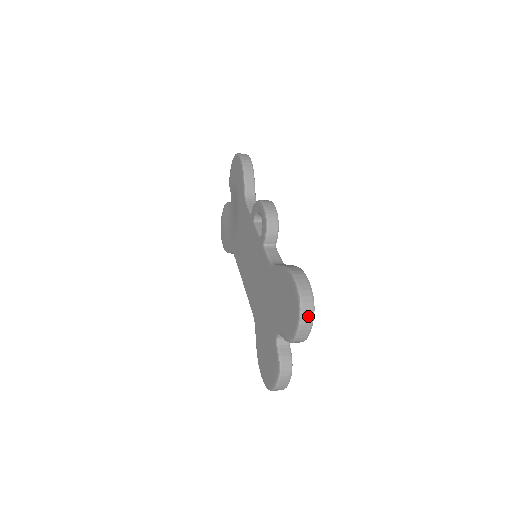
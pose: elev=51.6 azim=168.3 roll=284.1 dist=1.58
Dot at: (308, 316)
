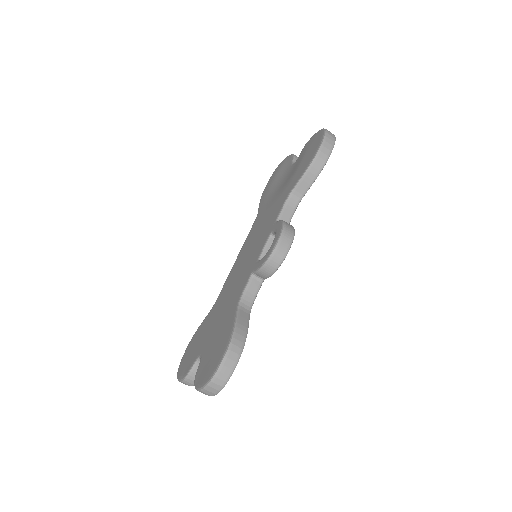
Dot at: (211, 391)
